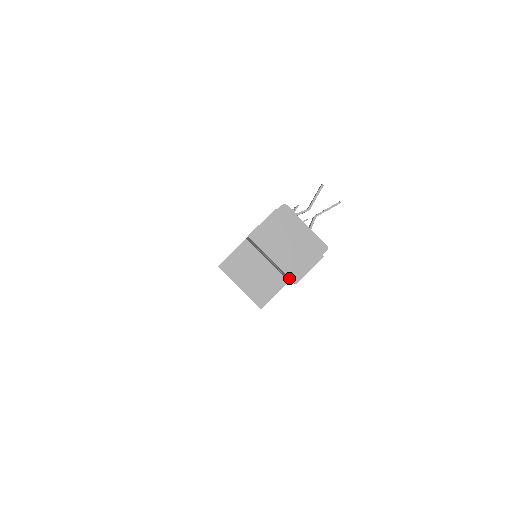
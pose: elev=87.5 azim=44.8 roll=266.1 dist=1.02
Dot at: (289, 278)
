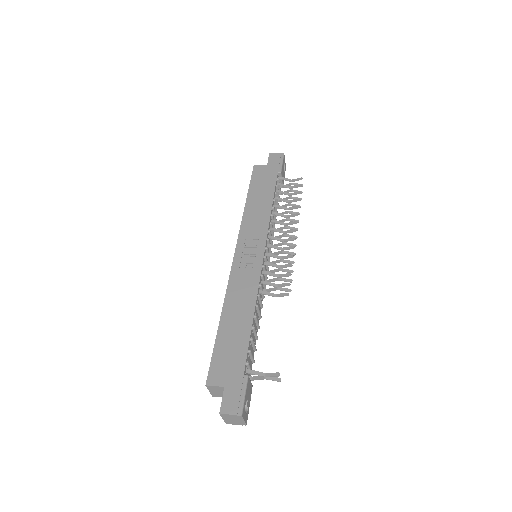
Dot at: occluded
